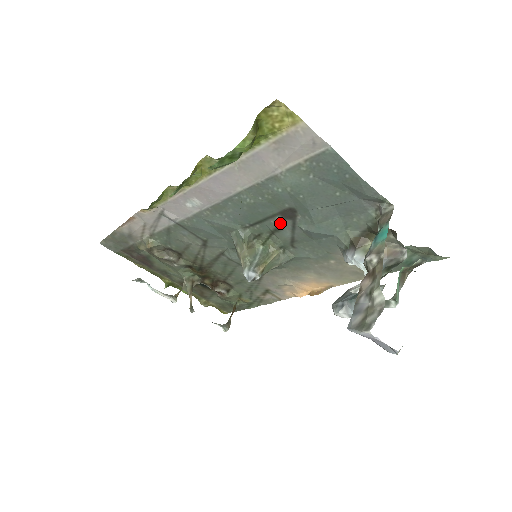
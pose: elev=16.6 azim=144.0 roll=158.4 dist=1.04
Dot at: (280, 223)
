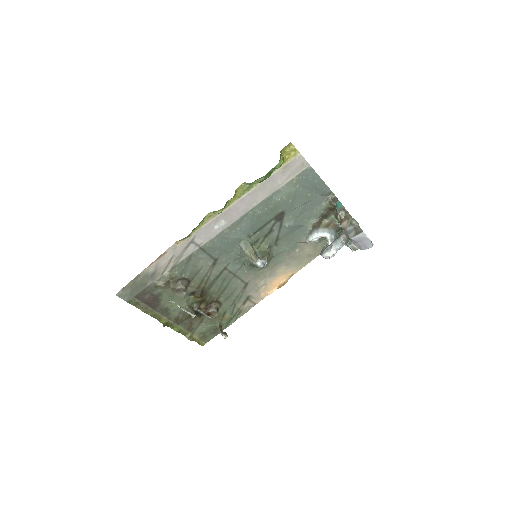
Dot at: (273, 226)
